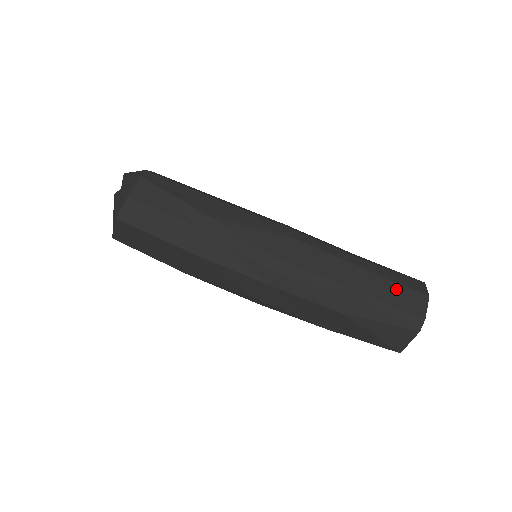
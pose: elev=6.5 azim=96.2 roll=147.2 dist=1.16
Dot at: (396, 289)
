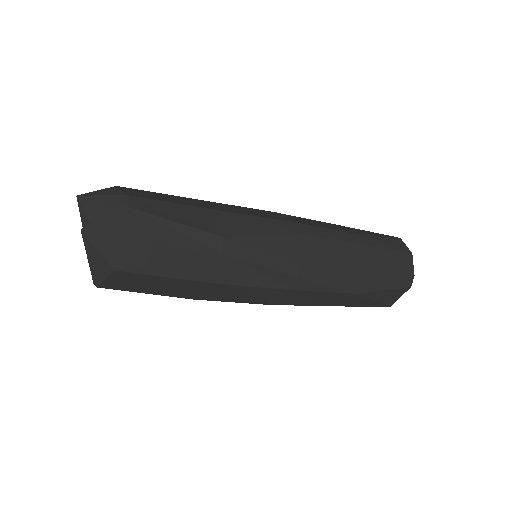
Dot at: (390, 256)
